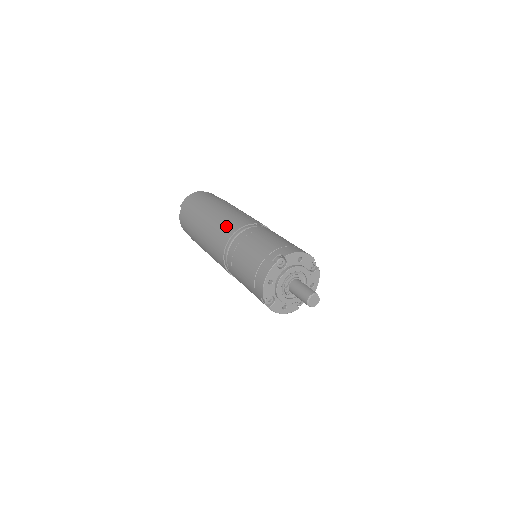
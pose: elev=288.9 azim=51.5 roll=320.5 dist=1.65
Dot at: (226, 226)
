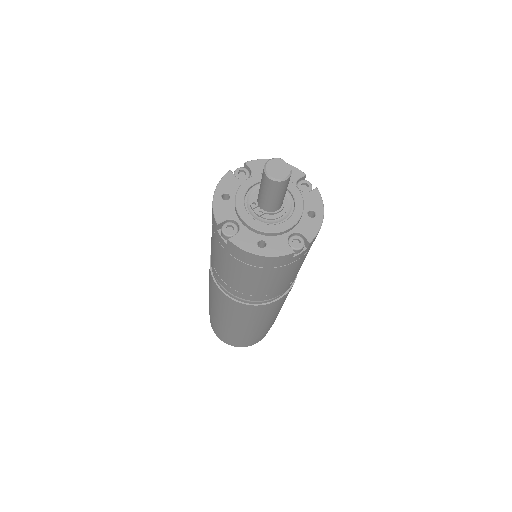
Dot at: occluded
